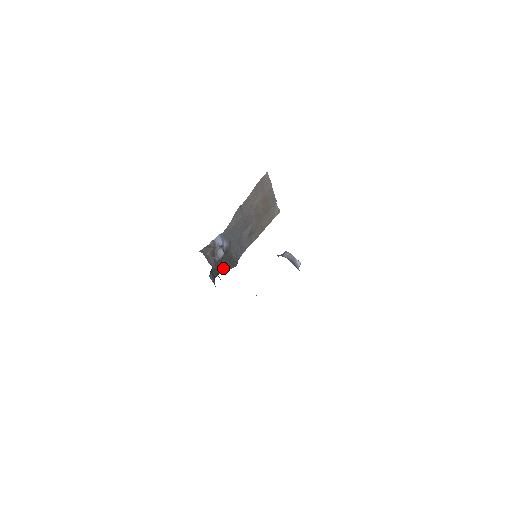
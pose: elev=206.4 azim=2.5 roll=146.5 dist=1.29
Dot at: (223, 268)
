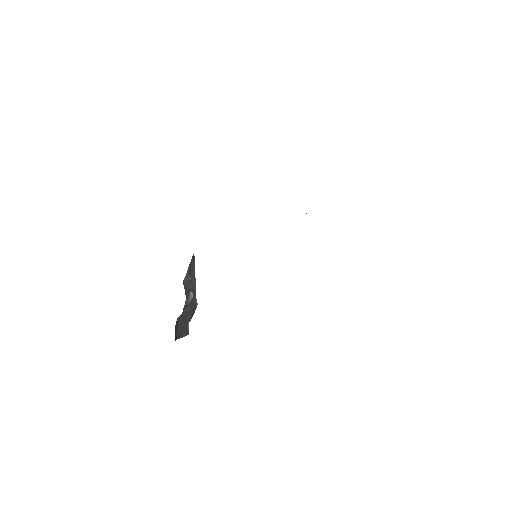
Dot at: (180, 331)
